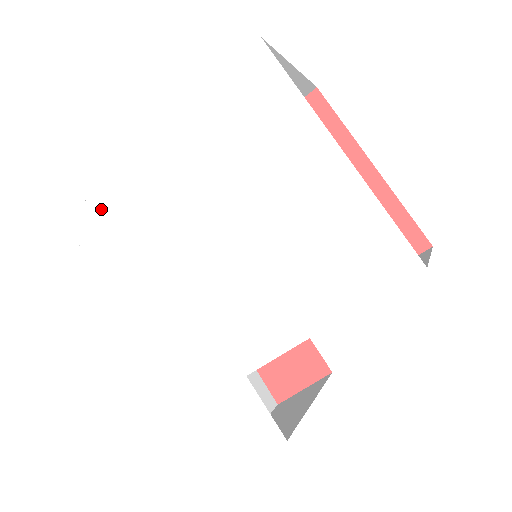
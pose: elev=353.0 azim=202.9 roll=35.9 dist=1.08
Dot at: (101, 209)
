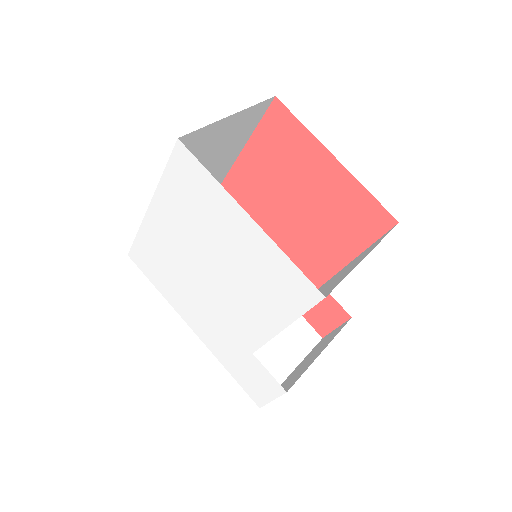
Dot at: (142, 250)
